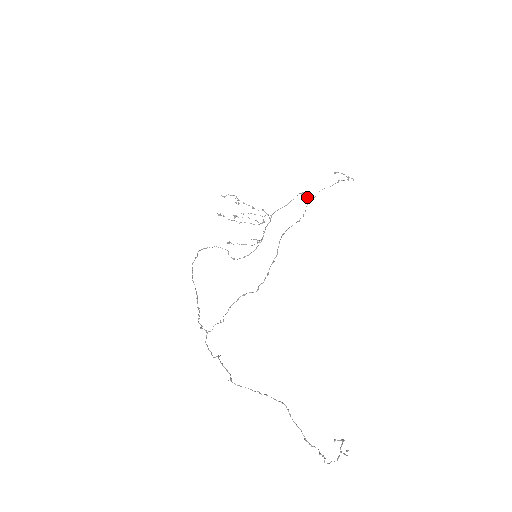
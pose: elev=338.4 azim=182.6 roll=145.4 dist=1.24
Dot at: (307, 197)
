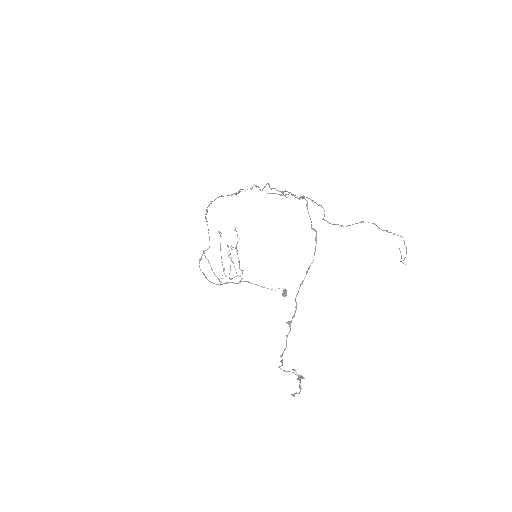
Dot at: (286, 295)
